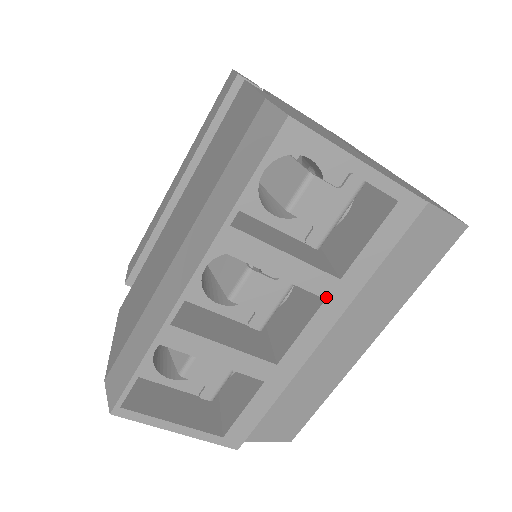
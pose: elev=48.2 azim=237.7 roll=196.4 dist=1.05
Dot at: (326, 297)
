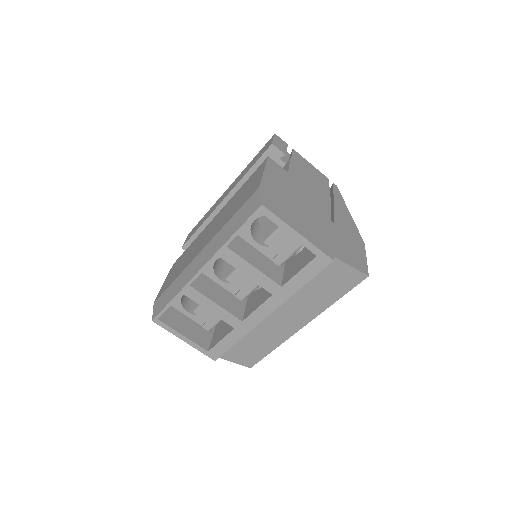
Dot at: (273, 294)
